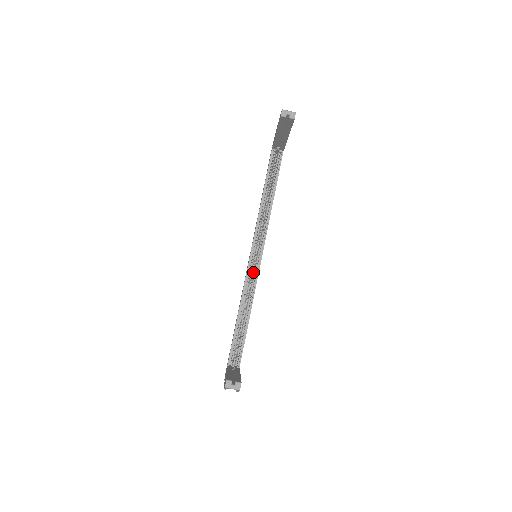
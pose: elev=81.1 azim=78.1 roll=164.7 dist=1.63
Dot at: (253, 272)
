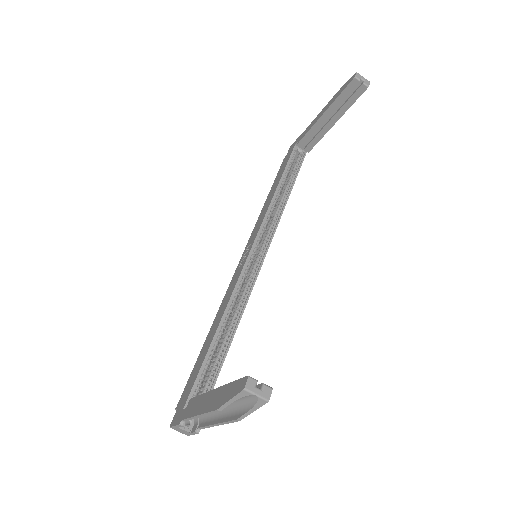
Dot at: occluded
